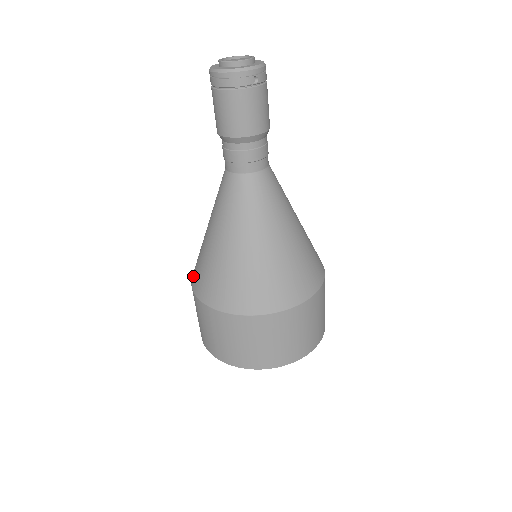
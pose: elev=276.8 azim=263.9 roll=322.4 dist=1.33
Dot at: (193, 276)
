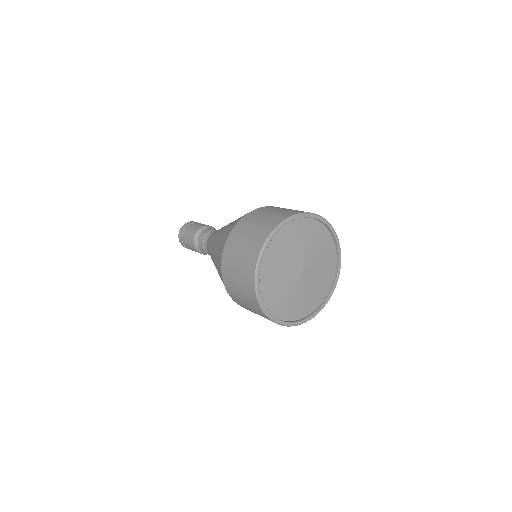
Dot at: (220, 273)
